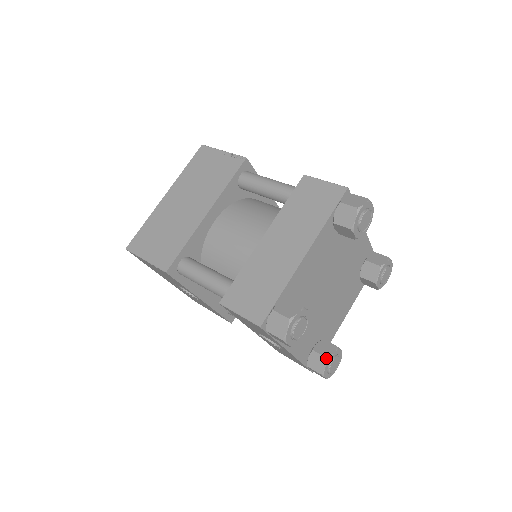
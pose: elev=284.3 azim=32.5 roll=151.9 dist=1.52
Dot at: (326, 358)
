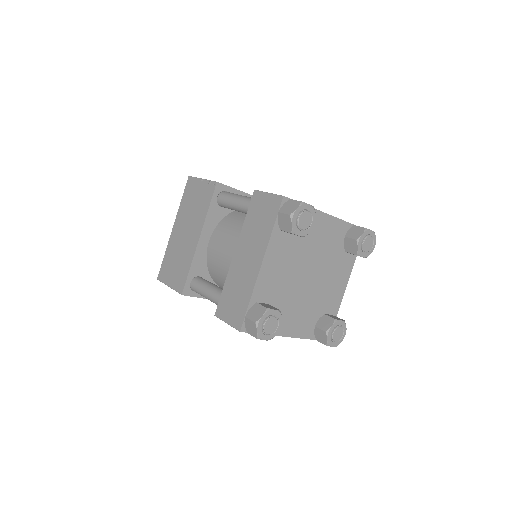
Dot at: (325, 332)
